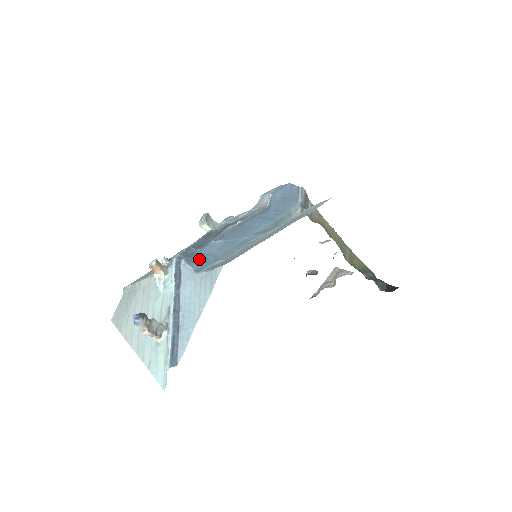
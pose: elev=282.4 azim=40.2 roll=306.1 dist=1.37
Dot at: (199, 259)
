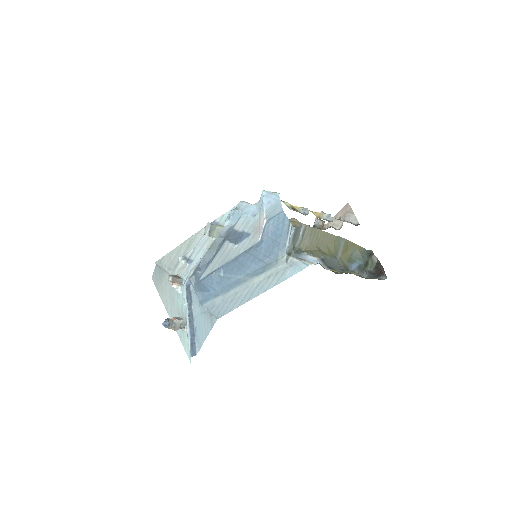
Dot at: (203, 289)
